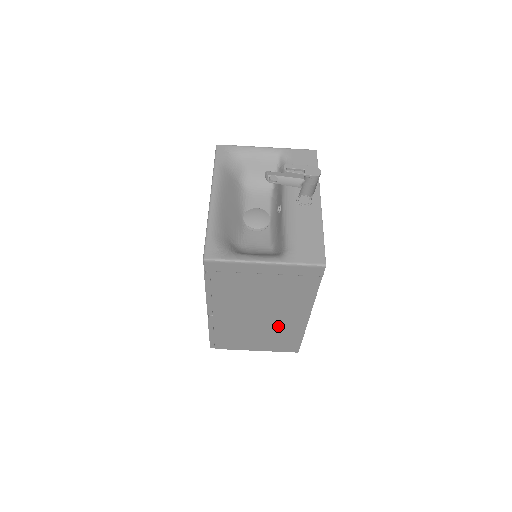
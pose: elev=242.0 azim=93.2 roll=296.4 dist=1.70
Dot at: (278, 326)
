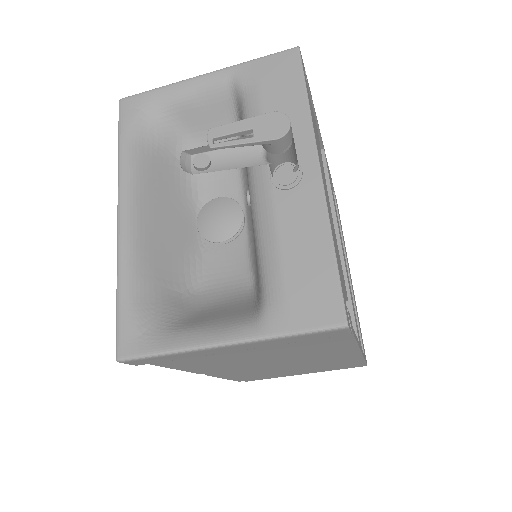
Dot at: (316, 362)
